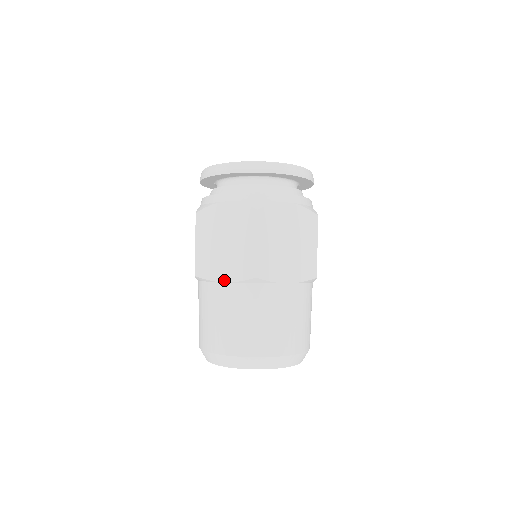
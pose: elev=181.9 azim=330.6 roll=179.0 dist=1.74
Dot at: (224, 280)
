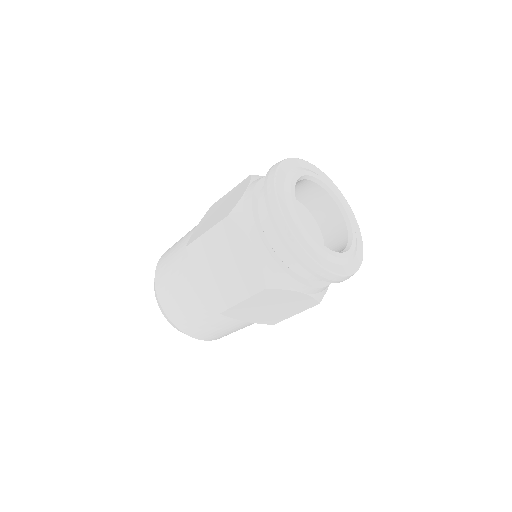
Dot at: (201, 281)
